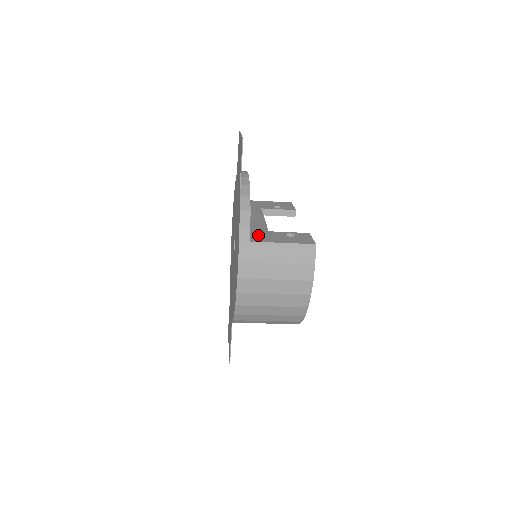
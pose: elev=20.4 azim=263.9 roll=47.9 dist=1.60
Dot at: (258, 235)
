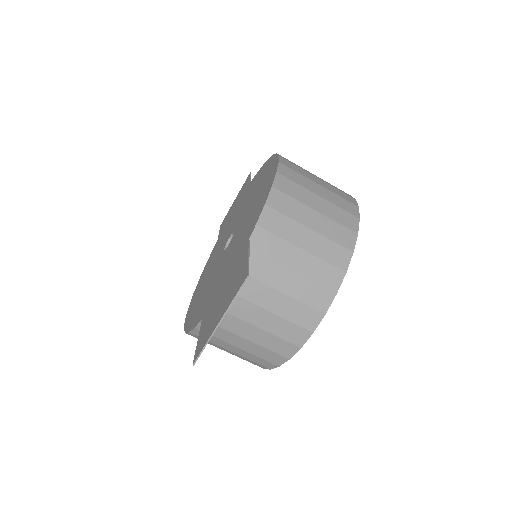
Dot at: occluded
